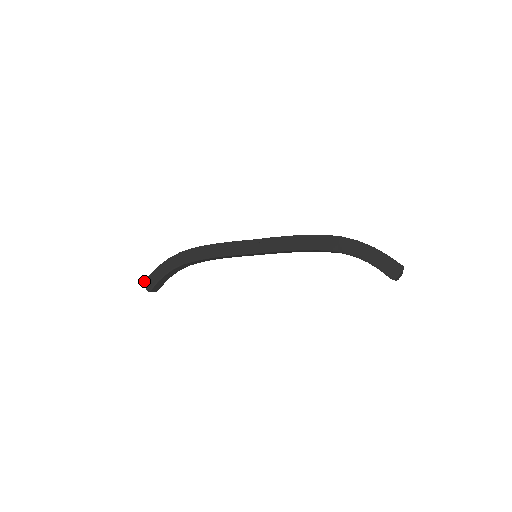
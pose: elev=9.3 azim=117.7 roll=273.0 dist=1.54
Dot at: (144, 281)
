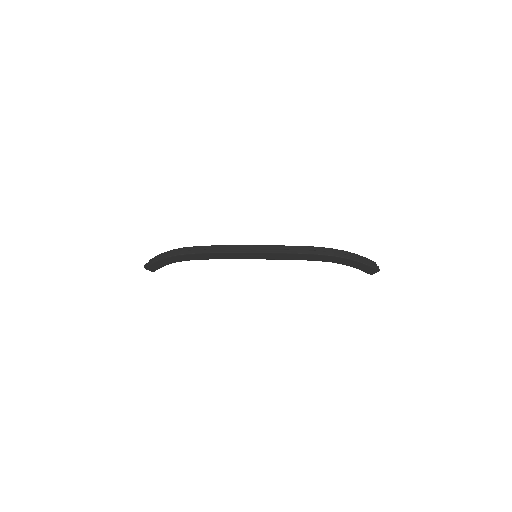
Dot at: (145, 267)
